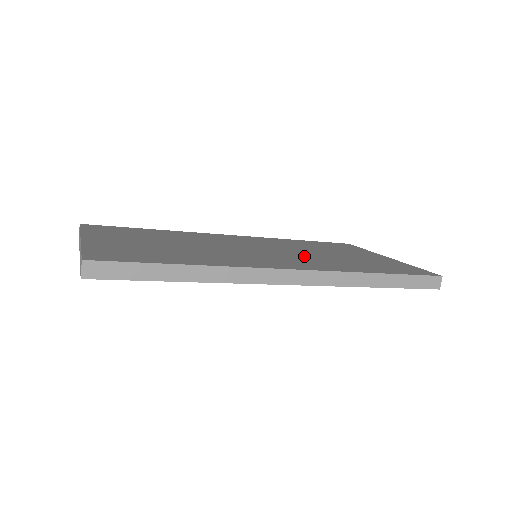
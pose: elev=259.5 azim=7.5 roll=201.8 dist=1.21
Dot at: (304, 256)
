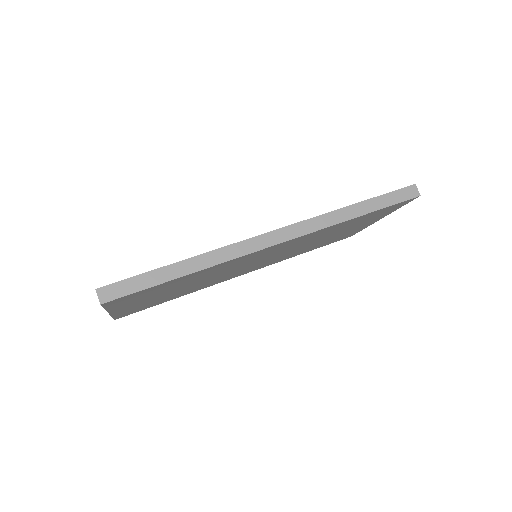
Dot at: occluded
